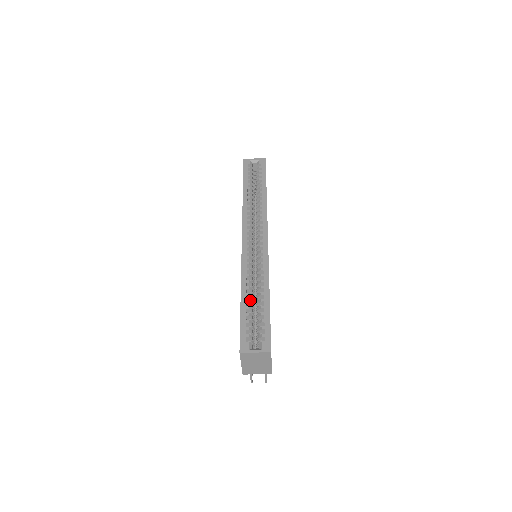
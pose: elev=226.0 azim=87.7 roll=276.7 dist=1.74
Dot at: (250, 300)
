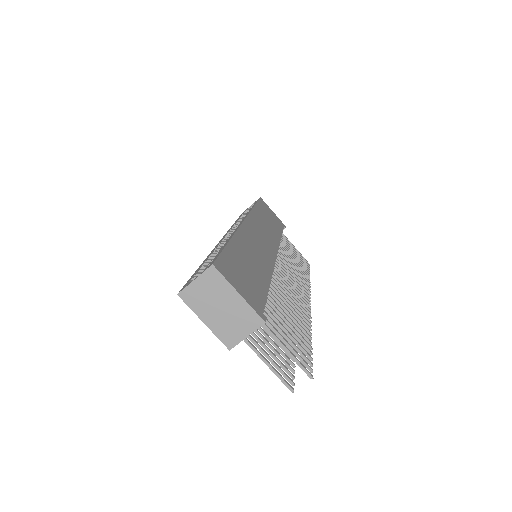
Dot at: (210, 259)
